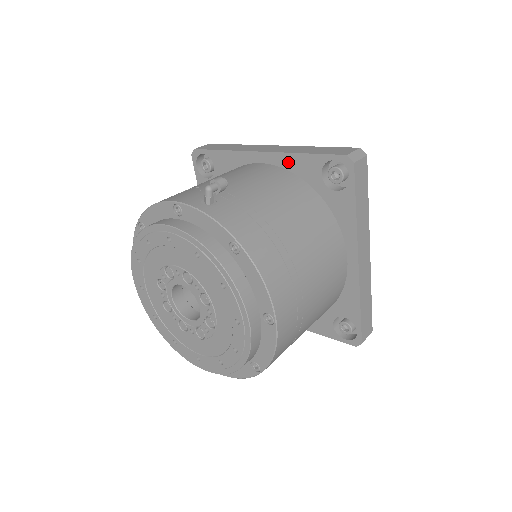
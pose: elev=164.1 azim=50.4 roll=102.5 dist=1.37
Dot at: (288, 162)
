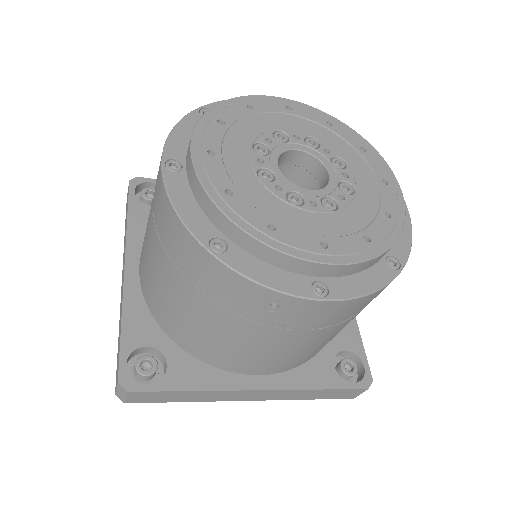
Dot at: occluded
